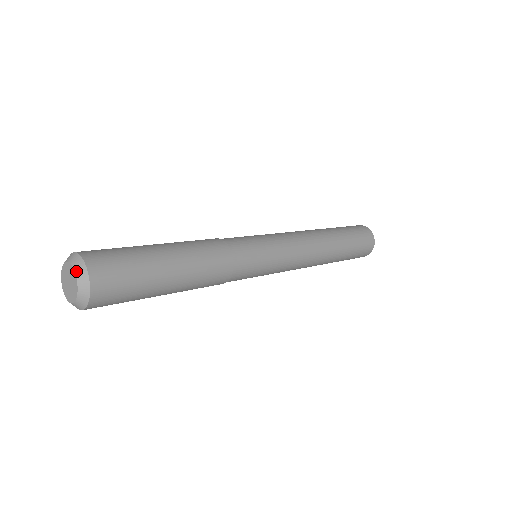
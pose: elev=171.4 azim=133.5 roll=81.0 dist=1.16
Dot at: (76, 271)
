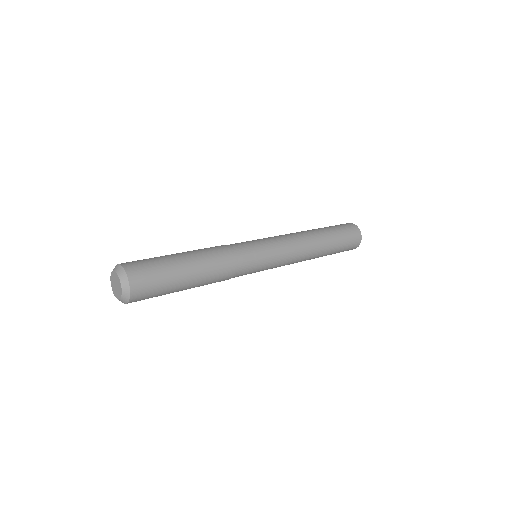
Dot at: (119, 276)
